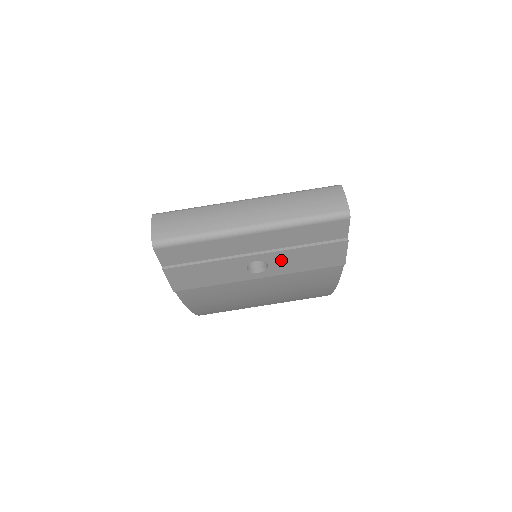
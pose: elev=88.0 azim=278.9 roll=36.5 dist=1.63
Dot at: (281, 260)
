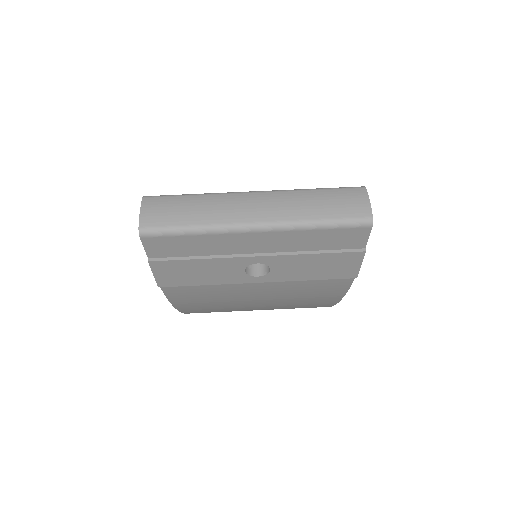
Dot at: (286, 265)
